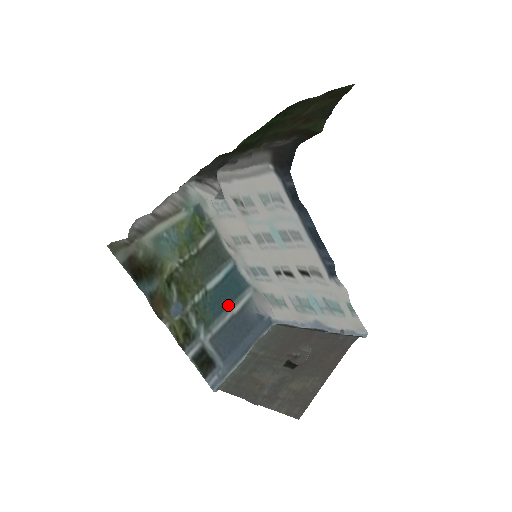
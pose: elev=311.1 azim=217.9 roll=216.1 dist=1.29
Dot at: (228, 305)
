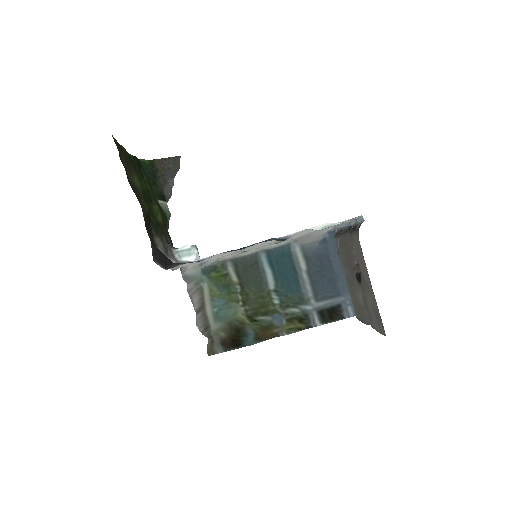
Dot at: (296, 273)
